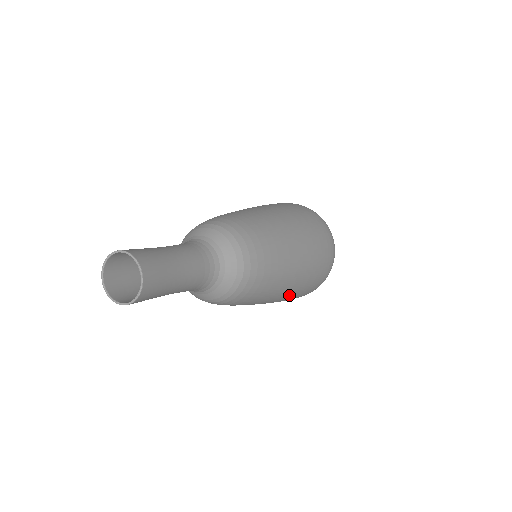
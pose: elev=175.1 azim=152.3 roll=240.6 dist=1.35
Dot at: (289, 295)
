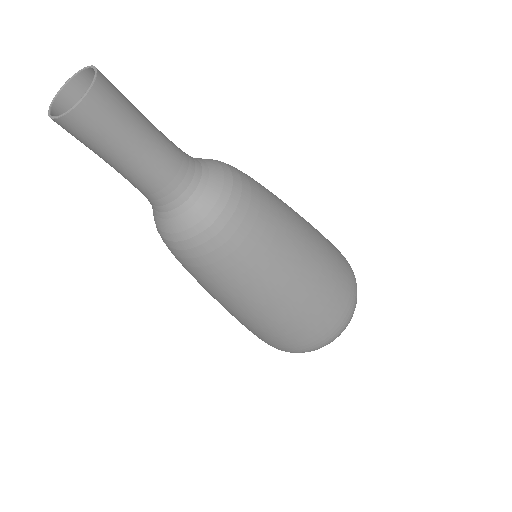
Dot at: (260, 319)
